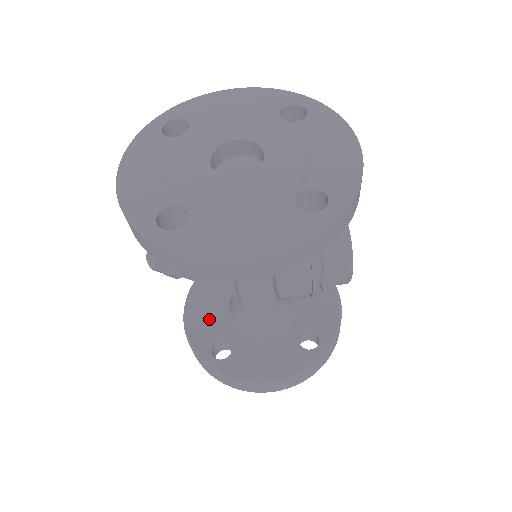
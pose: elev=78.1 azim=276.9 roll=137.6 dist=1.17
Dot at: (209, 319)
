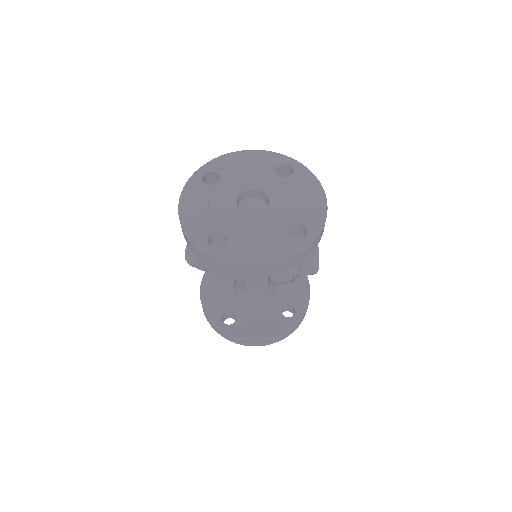
Dot at: (219, 297)
